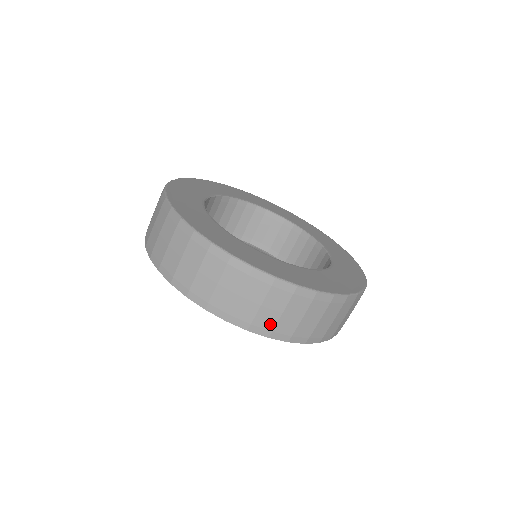
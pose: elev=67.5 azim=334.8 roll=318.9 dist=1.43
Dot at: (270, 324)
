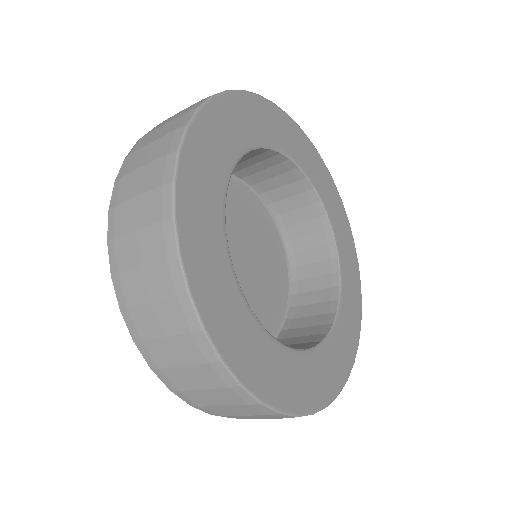
Dot at: occluded
